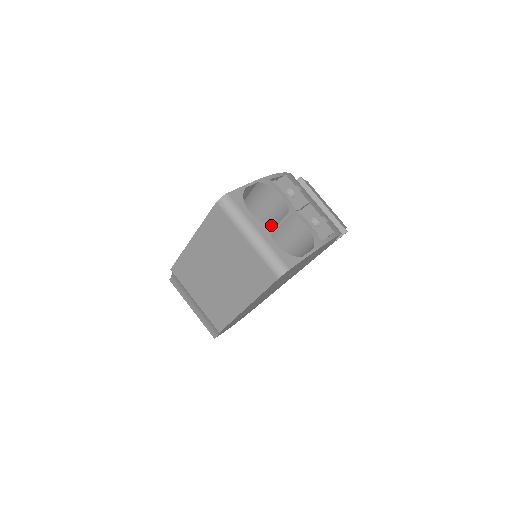
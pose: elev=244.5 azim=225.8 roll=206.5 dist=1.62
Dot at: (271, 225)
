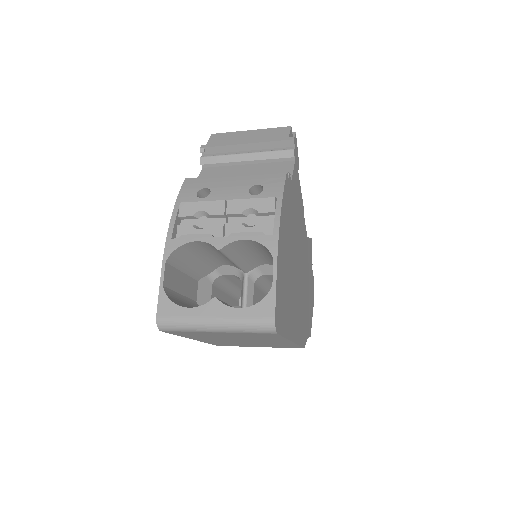
Dot at: (225, 257)
